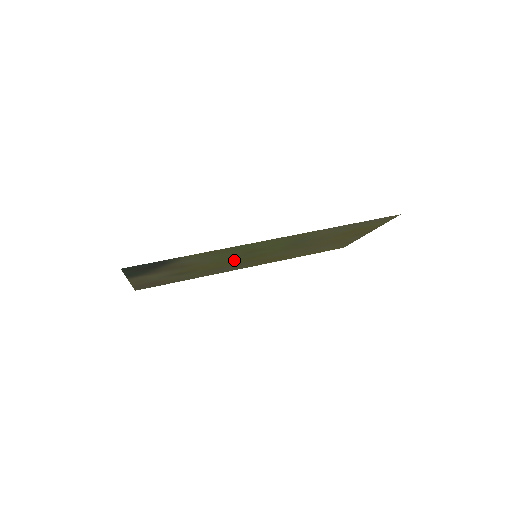
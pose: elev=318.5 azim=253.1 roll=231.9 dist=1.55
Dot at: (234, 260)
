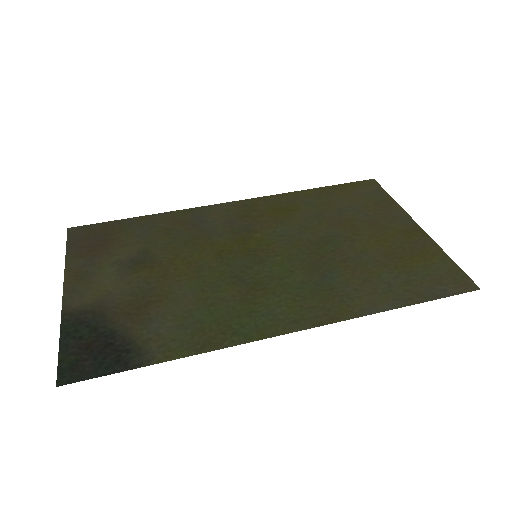
Dot at: (223, 260)
